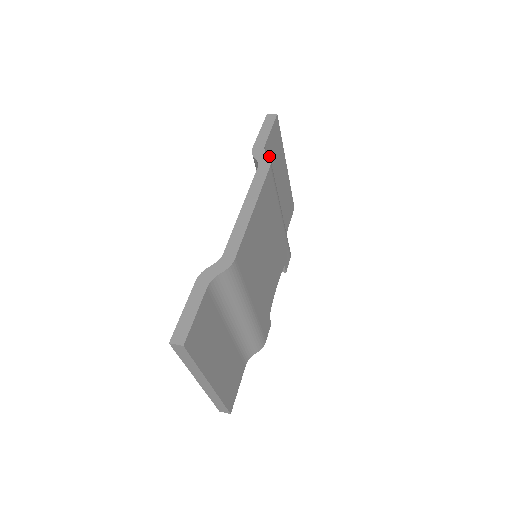
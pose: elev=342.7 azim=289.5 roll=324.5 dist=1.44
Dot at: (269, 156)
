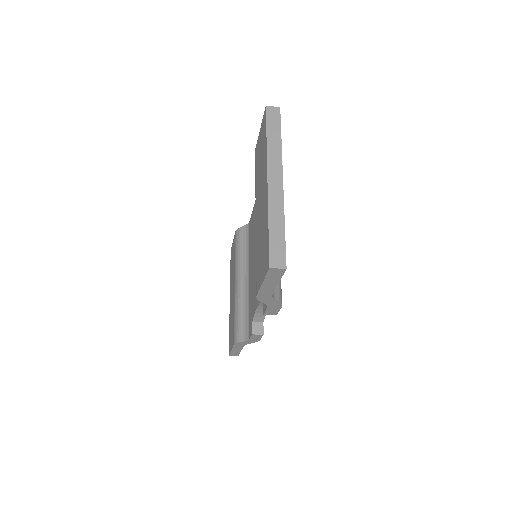
Dot at: occluded
